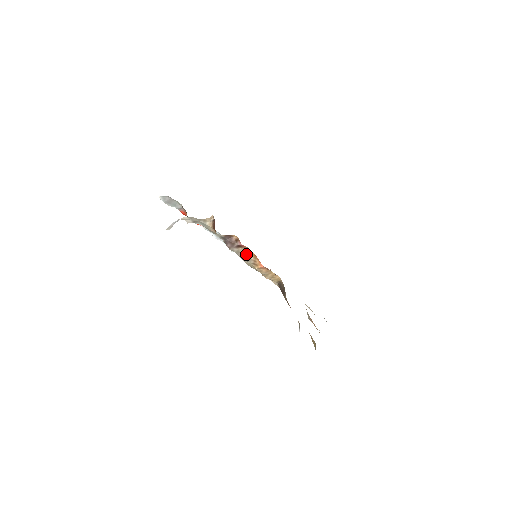
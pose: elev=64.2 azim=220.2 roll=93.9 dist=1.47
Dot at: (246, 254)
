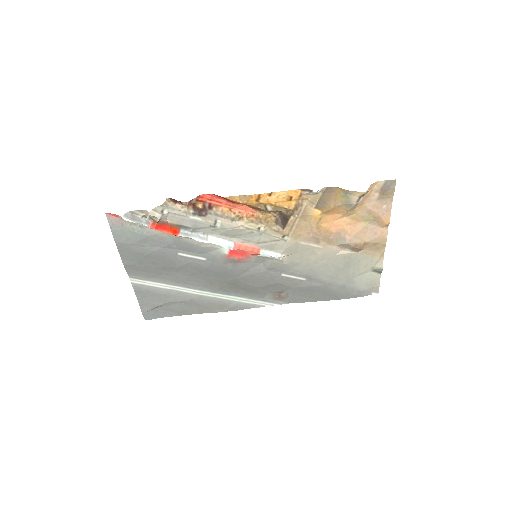
Dot at: (224, 214)
